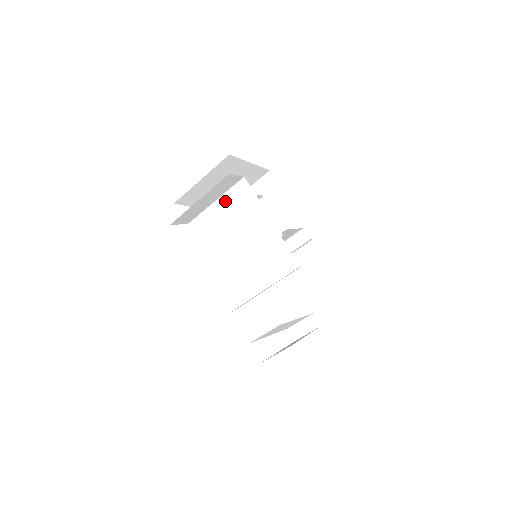
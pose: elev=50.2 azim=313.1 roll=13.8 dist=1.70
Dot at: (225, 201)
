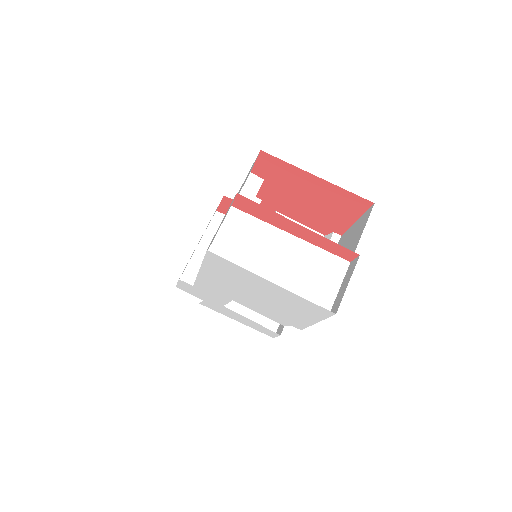
Dot at: occluded
